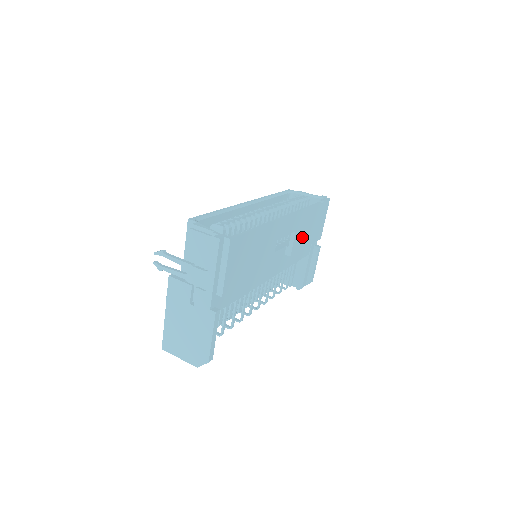
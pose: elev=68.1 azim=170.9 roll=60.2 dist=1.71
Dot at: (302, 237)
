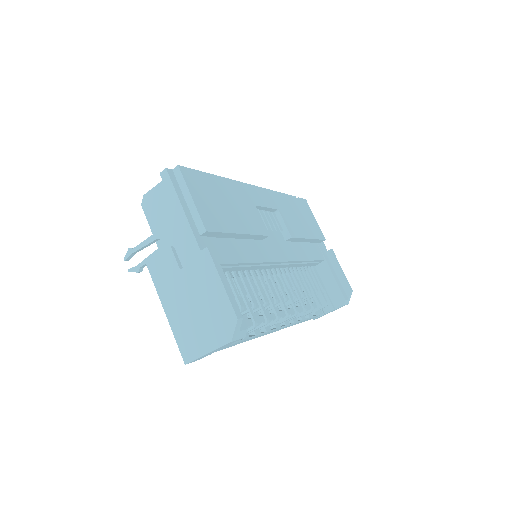
Dot at: (294, 223)
